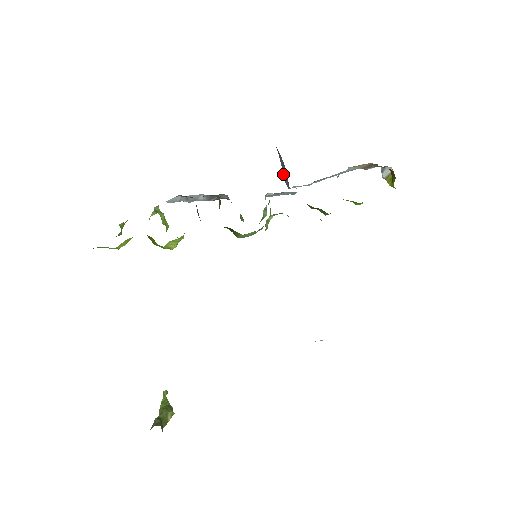
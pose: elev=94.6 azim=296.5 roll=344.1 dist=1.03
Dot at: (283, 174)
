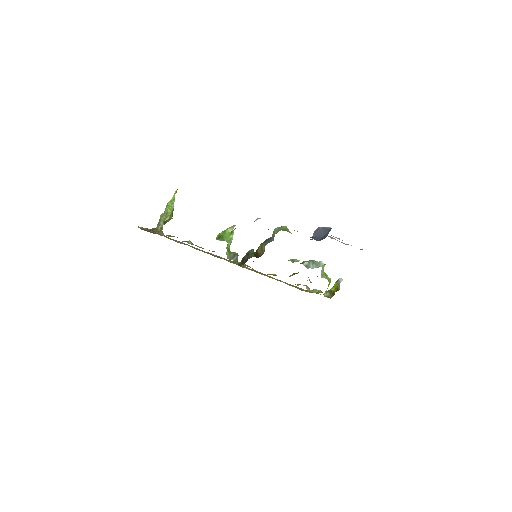
Dot at: (321, 229)
